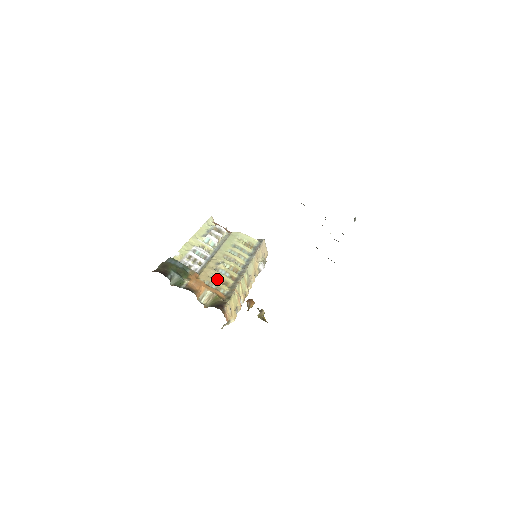
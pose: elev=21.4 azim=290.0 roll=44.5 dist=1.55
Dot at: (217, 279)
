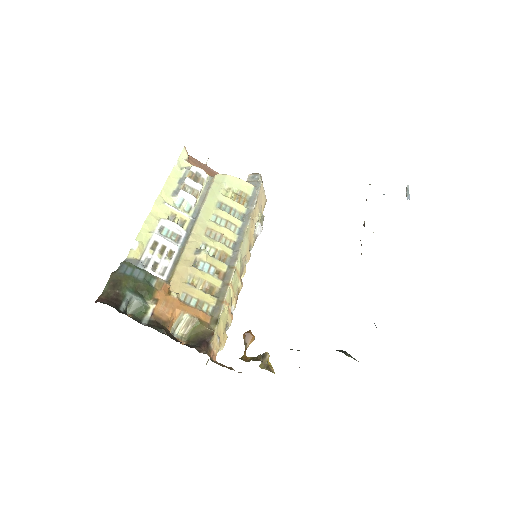
Dot at: (197, 283)
